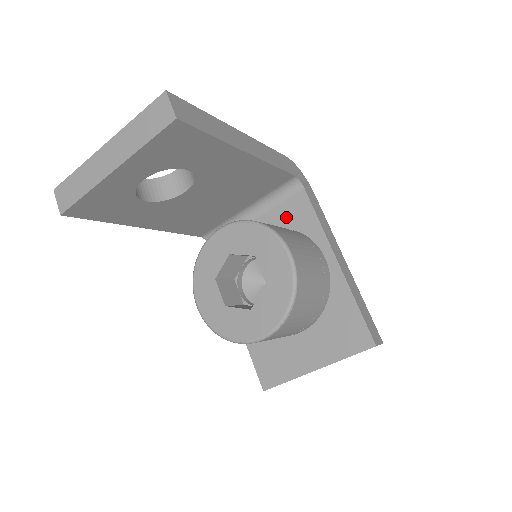
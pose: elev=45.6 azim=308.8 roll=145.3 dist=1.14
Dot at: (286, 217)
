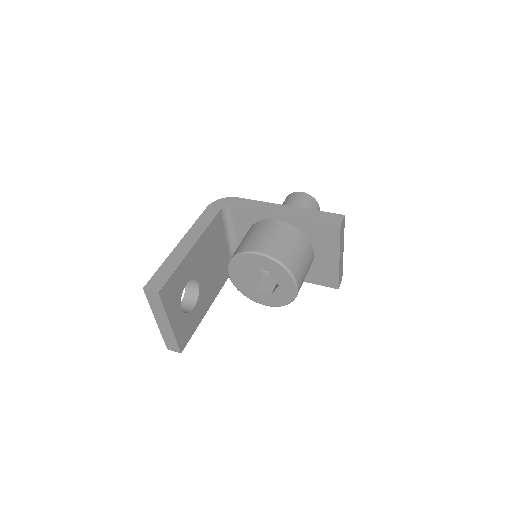
Dot at: (243, 224)
